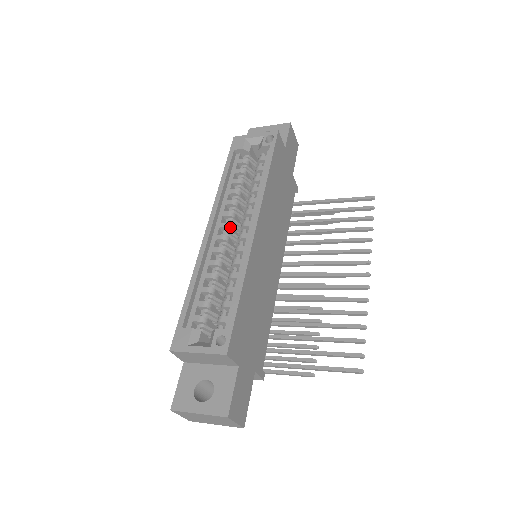
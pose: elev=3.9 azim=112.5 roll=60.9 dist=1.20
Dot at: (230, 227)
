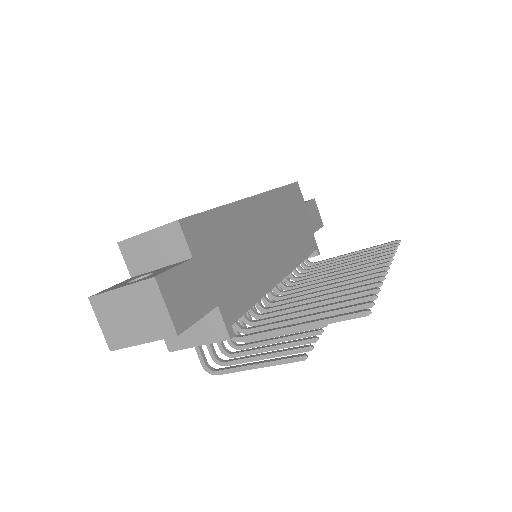
Dot at: occluded
